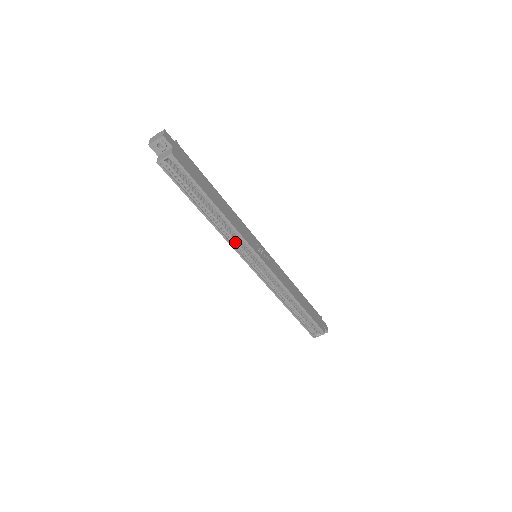
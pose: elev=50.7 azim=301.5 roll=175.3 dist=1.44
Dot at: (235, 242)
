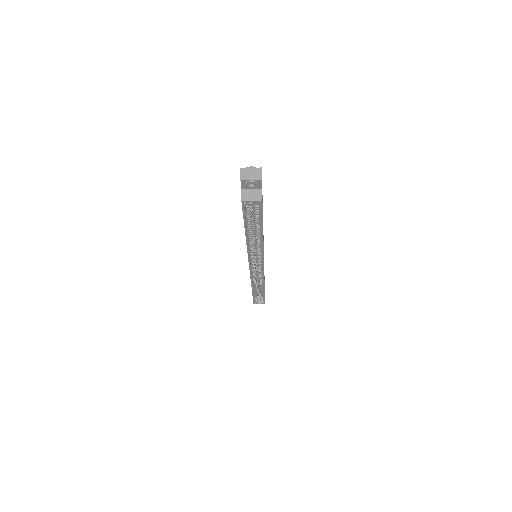
Dot at: (252, 252)
